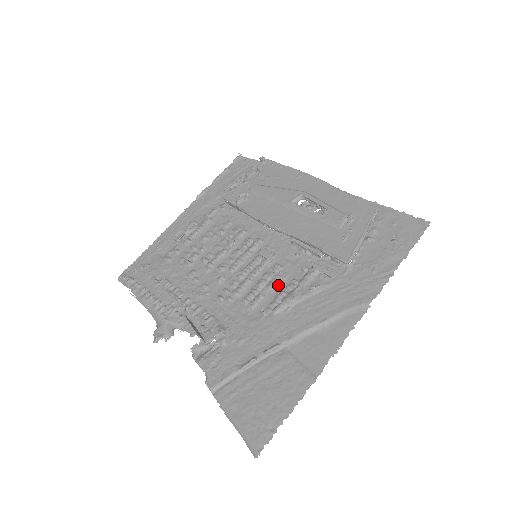
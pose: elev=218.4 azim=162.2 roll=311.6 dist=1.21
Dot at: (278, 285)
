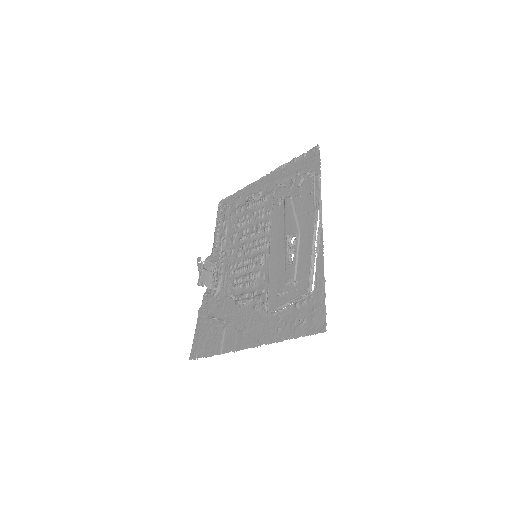
Dot at: (249, 287)
